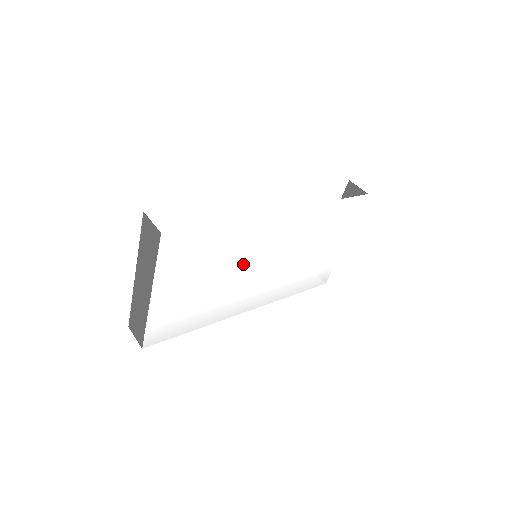
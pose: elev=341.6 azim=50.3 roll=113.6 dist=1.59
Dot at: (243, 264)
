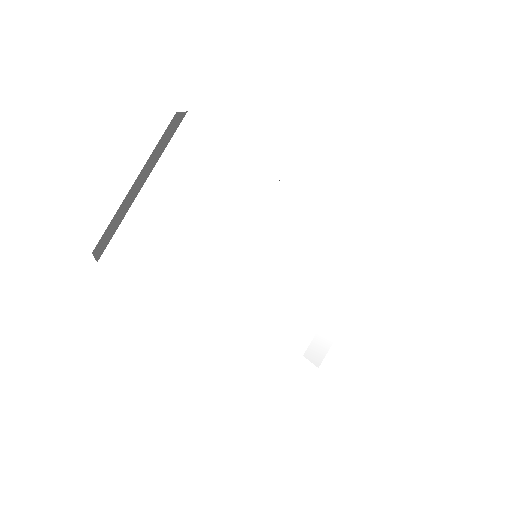
Dot at: (243, 236)
